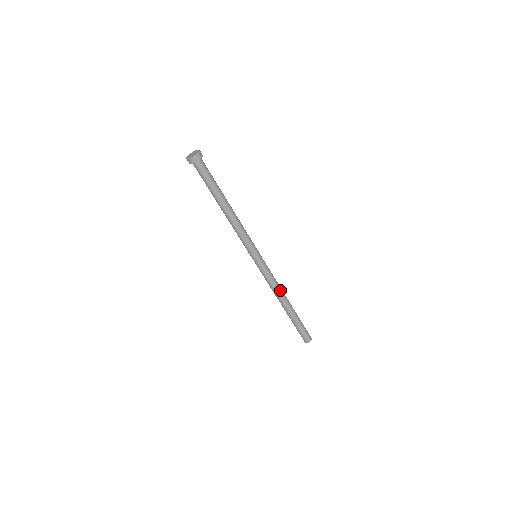
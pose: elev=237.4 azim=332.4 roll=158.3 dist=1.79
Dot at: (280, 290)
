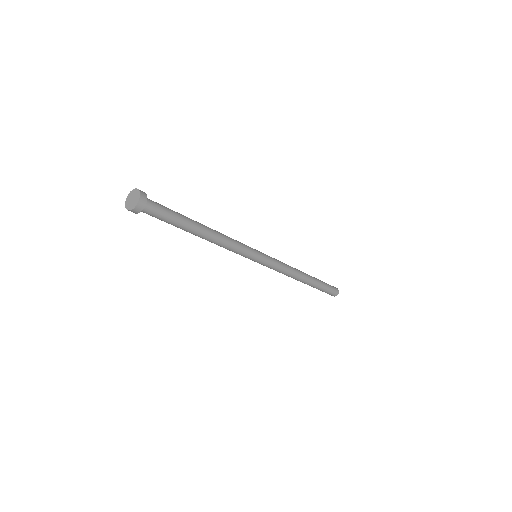
Dot at: (294, 271)
